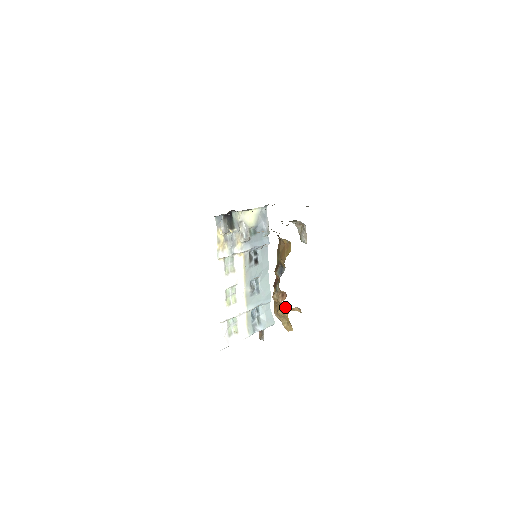
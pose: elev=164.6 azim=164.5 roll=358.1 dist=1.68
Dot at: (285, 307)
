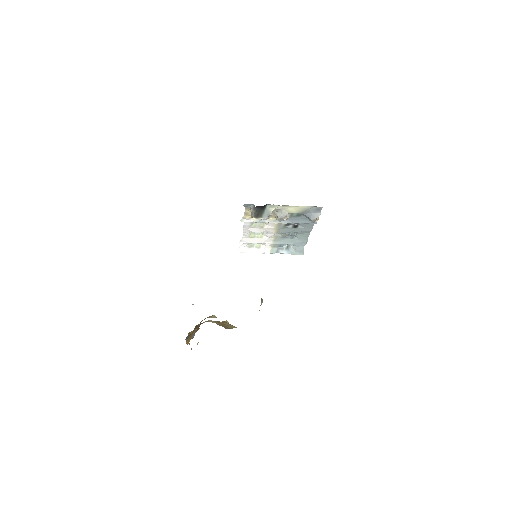
Dot at: occluded
